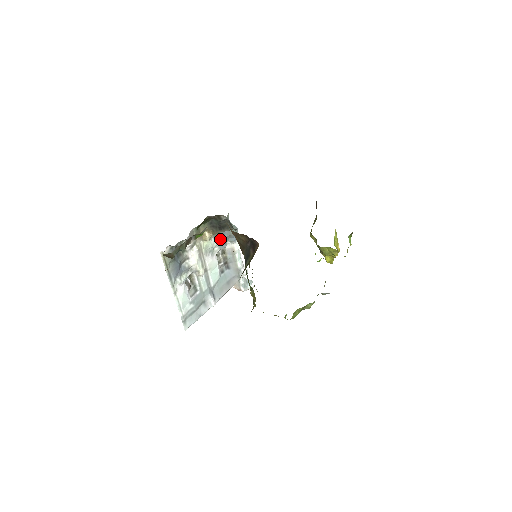
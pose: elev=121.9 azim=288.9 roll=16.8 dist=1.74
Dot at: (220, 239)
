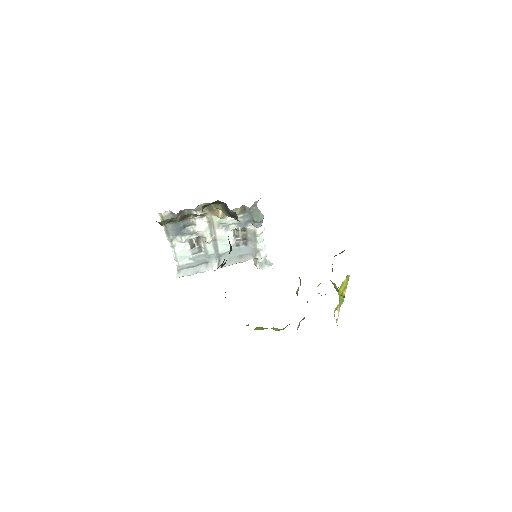
Dot at: (240, 219)
